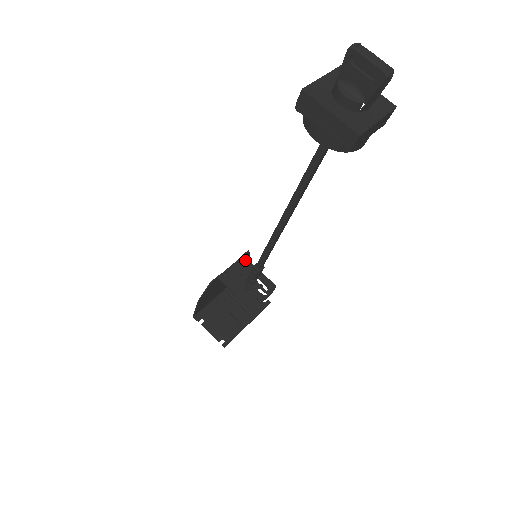
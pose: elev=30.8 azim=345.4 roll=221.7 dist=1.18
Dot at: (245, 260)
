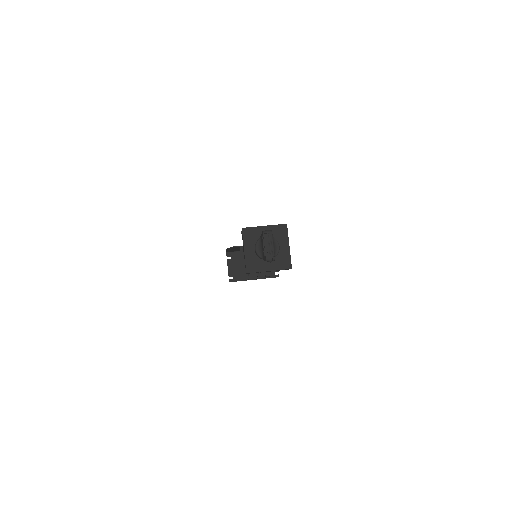
Dot at: occluded
